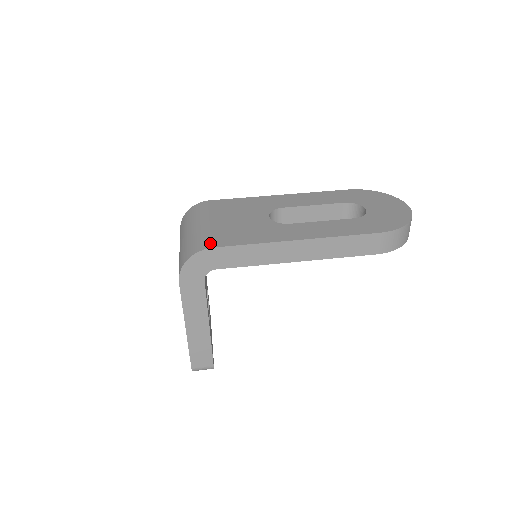
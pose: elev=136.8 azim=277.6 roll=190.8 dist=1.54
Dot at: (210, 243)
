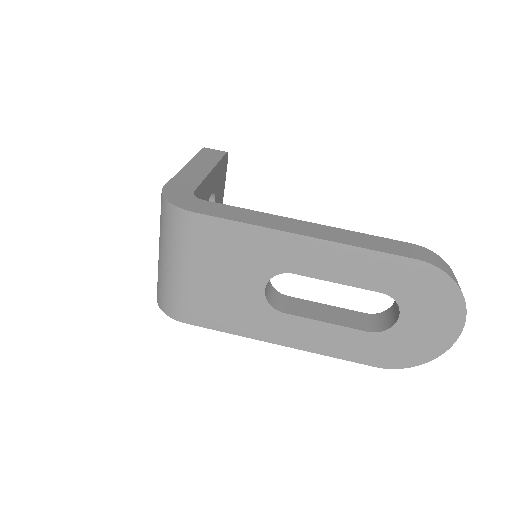
Dot at: (182, 315)
